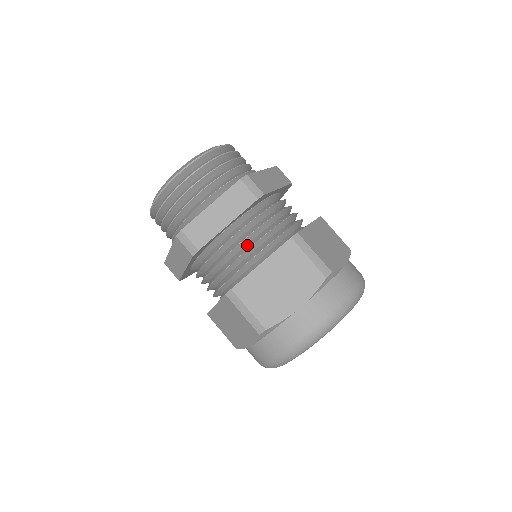
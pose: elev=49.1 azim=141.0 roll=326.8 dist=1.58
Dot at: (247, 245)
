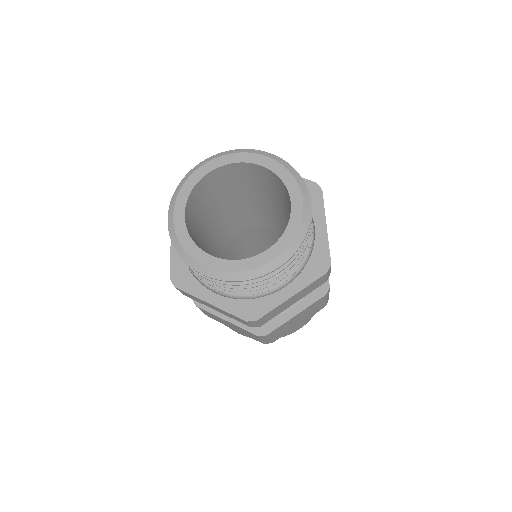
Dot at: occluded
